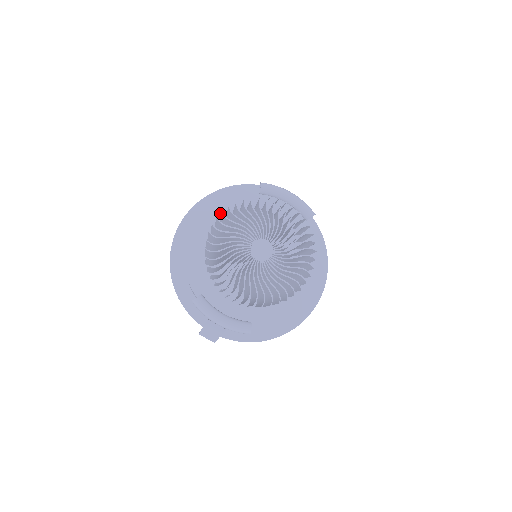
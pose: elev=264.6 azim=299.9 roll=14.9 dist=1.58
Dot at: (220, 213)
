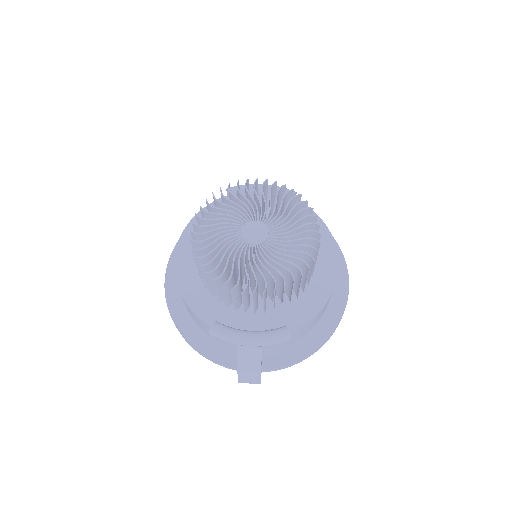
Dot at: occluded
